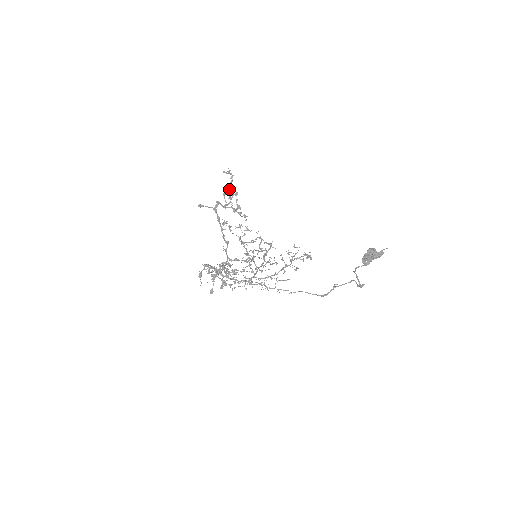
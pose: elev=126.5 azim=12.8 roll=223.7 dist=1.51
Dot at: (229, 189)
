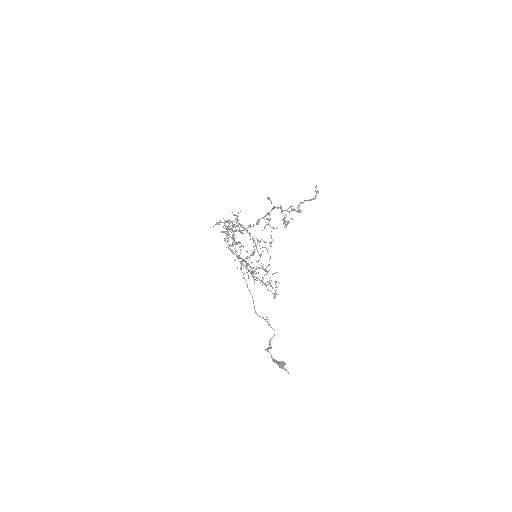
Dot at: (301, 203)
